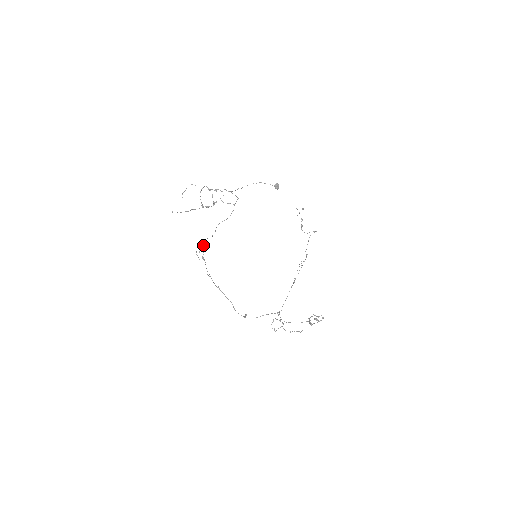
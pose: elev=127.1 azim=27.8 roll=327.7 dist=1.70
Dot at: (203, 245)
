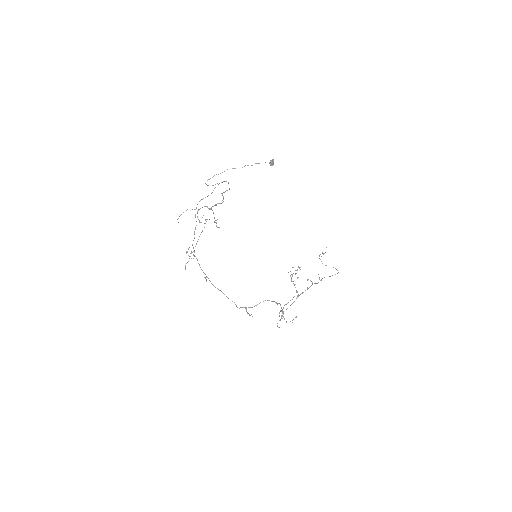
Dot at: occluded
